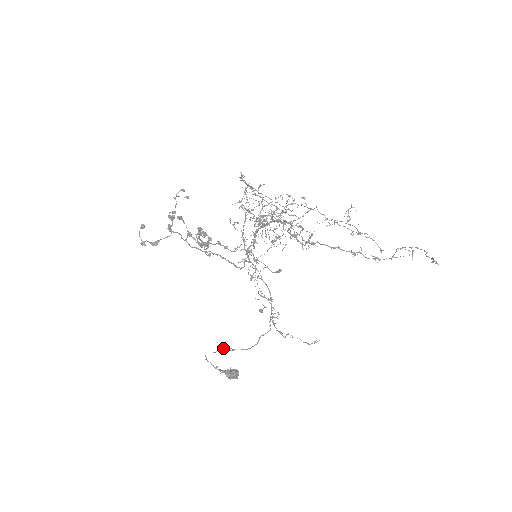
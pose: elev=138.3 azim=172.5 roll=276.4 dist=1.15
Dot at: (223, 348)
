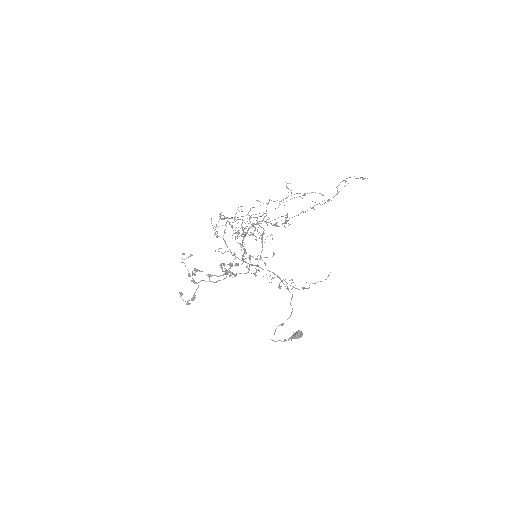
Dot at: (276, 328)
